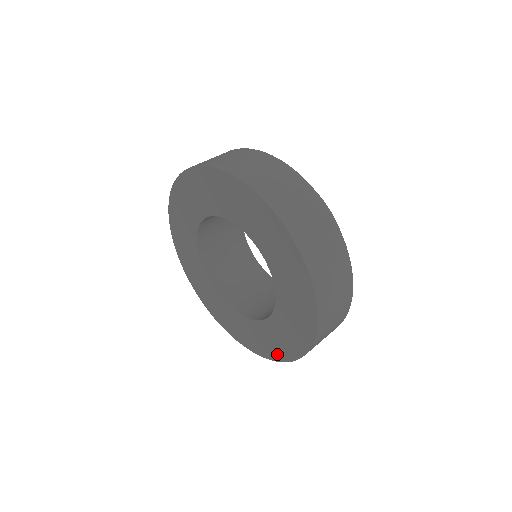
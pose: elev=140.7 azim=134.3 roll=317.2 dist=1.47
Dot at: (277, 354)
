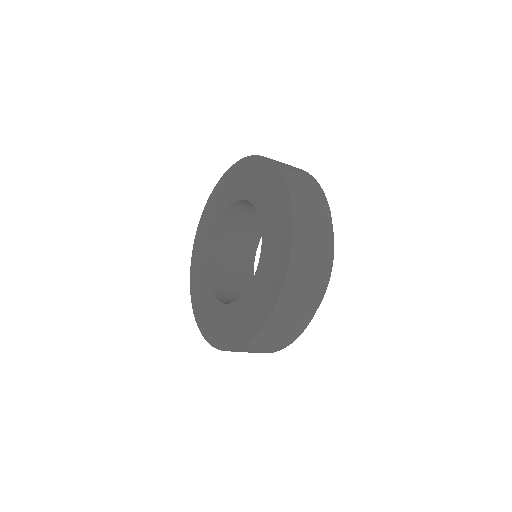
Dot at: (269, 301)
